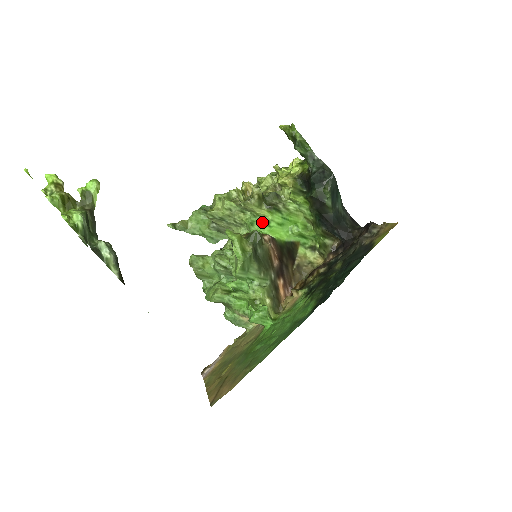
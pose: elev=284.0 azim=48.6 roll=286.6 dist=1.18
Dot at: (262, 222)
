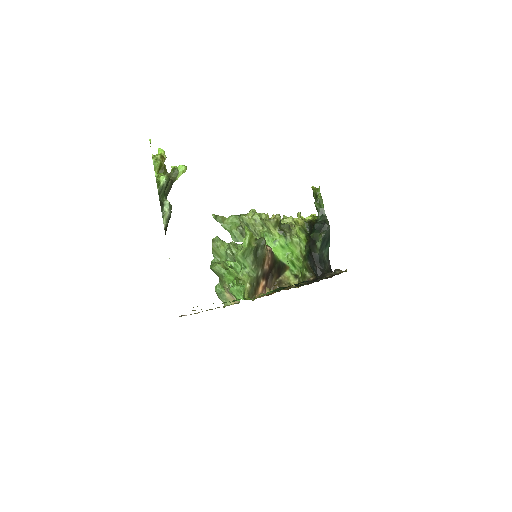
Dot at: (271, 239)
